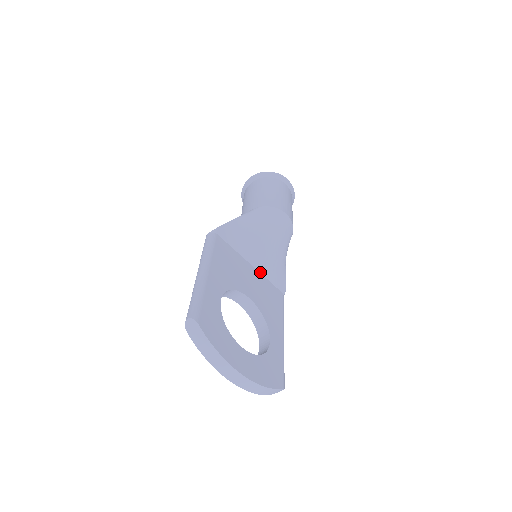
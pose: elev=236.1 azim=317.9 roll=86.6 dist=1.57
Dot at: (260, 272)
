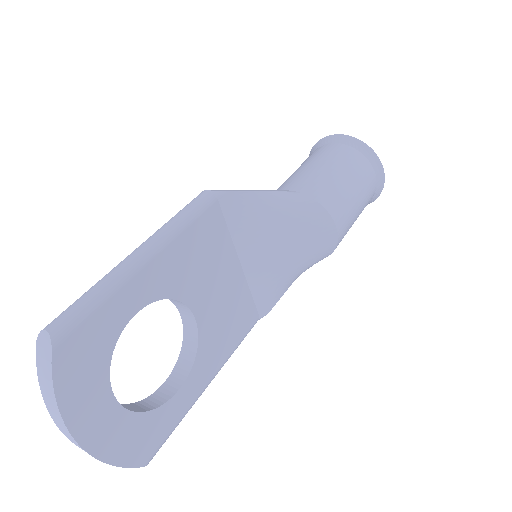
Dot at: (247, 278)
